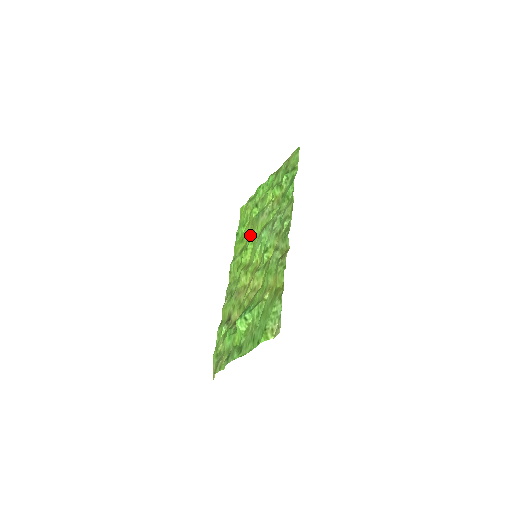
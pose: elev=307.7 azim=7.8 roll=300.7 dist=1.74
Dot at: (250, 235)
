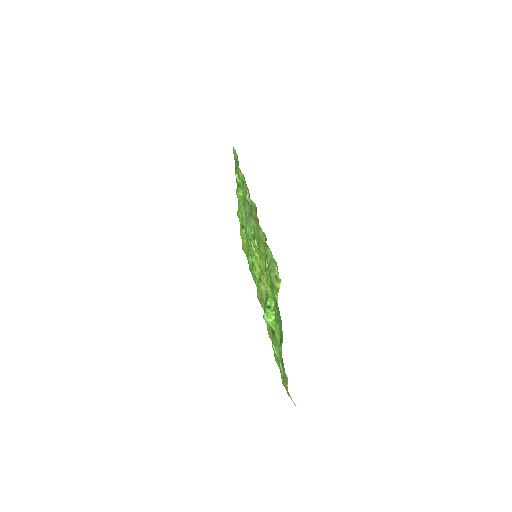
Dot at: (250, 252)
